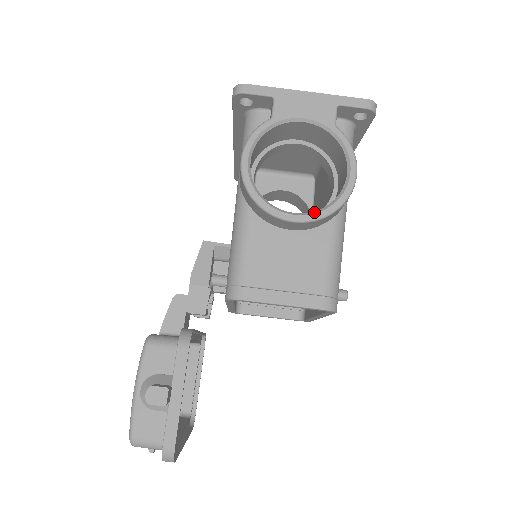
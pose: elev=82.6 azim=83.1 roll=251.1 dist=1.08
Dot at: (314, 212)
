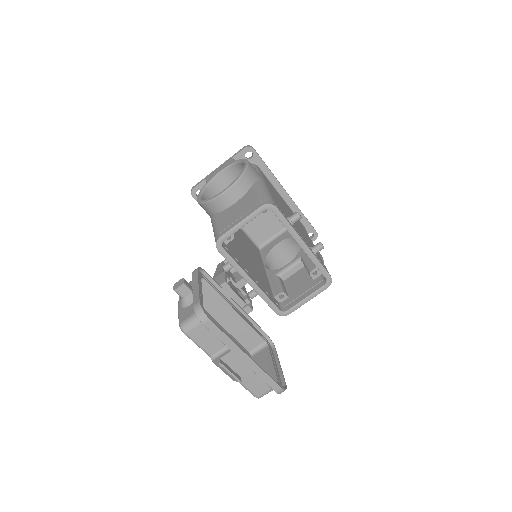
Dot at: (233, 182)
